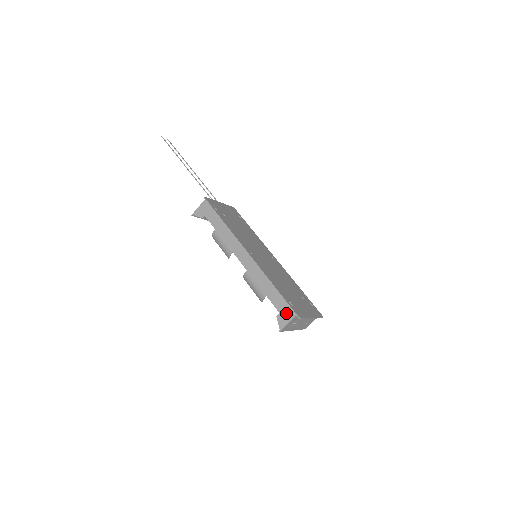
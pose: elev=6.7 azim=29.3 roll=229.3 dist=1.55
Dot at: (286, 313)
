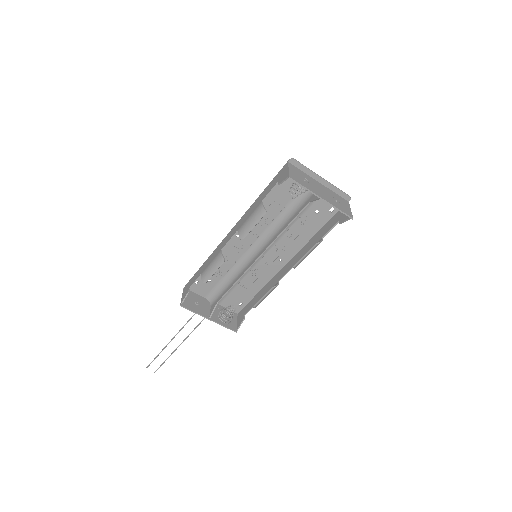
Dot at: (281, 174)
